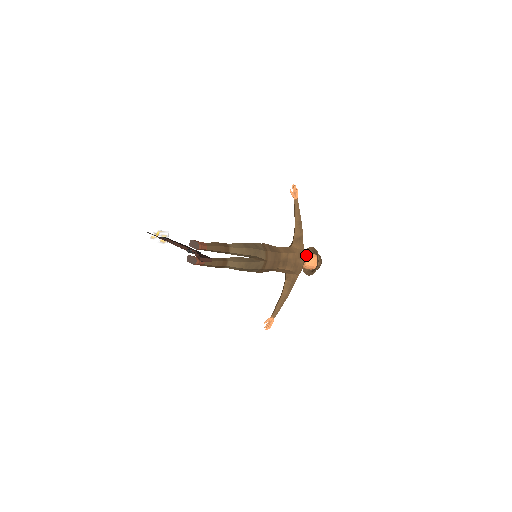
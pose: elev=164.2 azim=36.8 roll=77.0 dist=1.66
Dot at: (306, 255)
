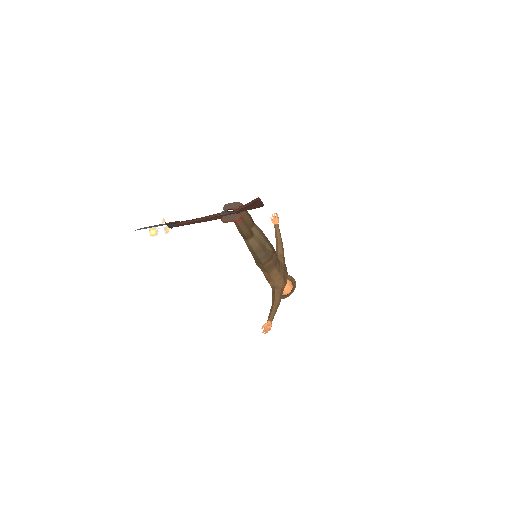
Dot at: occluded
